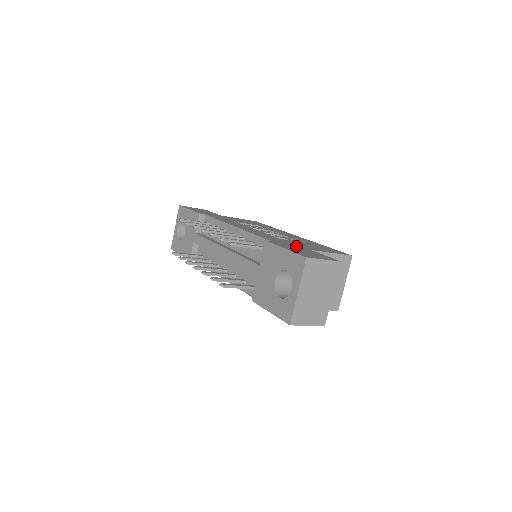
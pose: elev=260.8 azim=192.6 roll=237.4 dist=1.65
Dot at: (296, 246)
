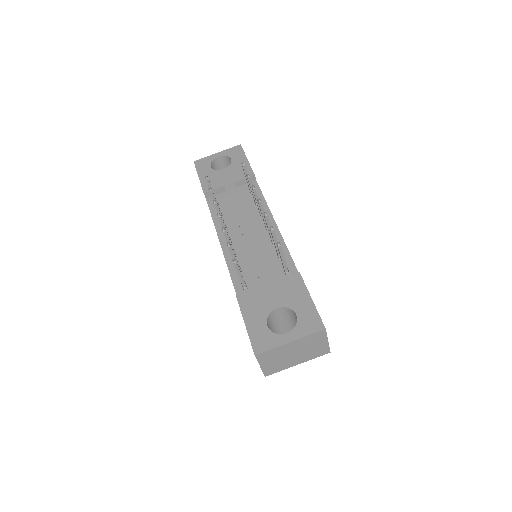
Dot at: occluded
